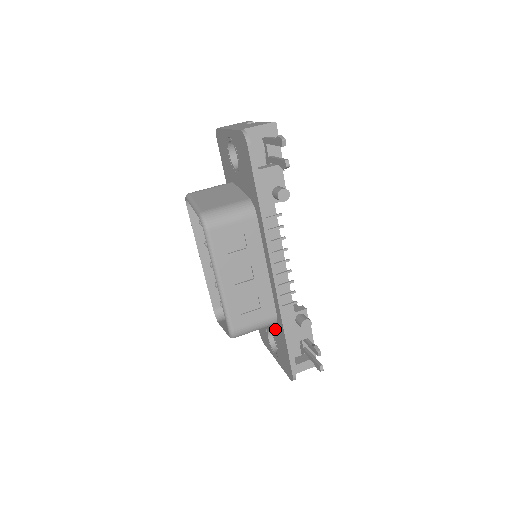
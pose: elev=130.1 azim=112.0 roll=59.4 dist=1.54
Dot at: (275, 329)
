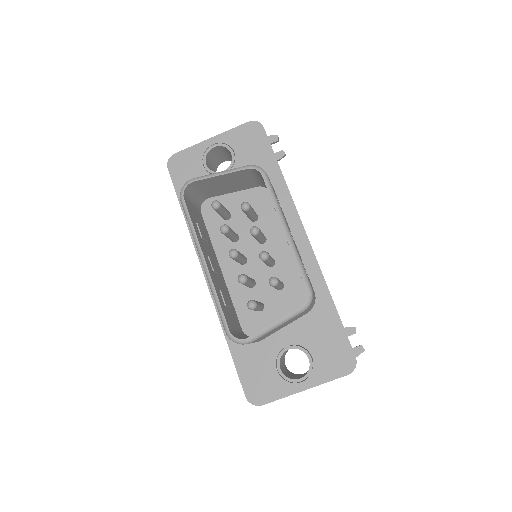
Dot at: (307, 324)
